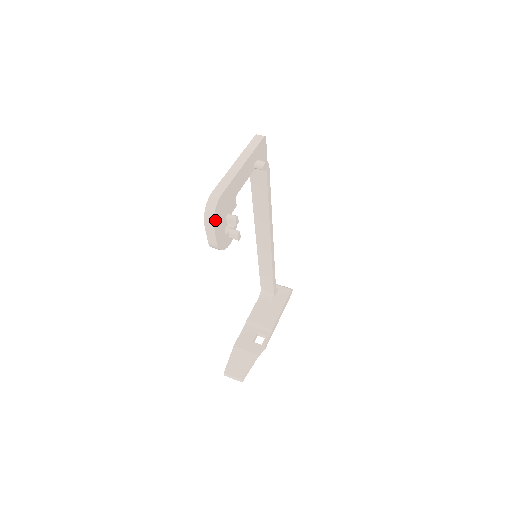
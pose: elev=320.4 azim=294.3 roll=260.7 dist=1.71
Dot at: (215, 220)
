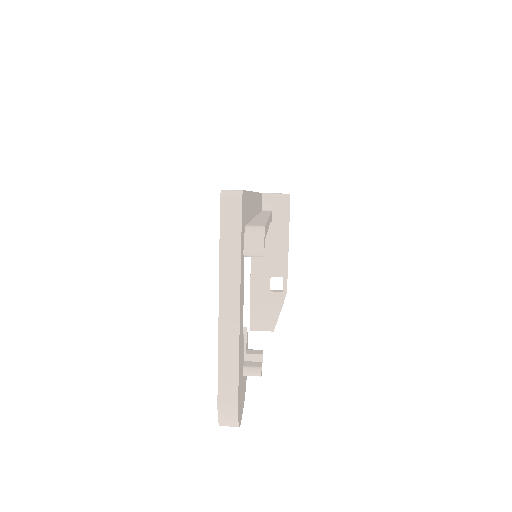
Dot at: occluded
